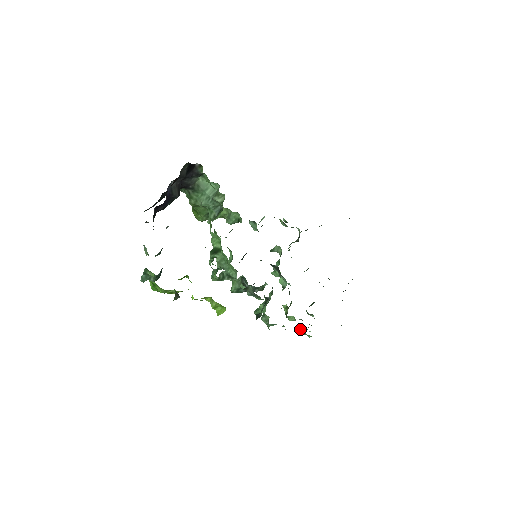
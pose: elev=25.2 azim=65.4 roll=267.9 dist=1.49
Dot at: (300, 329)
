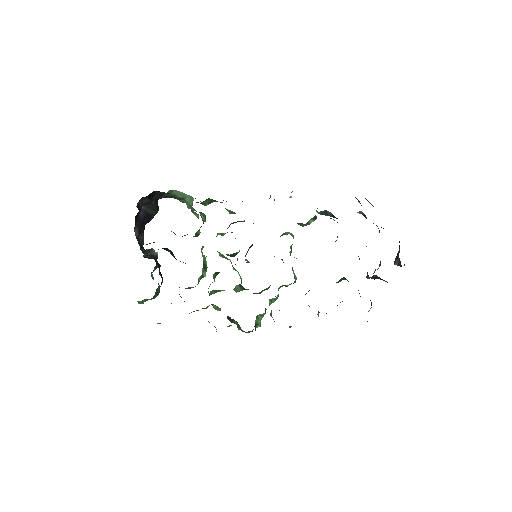
Dot at: occluded
